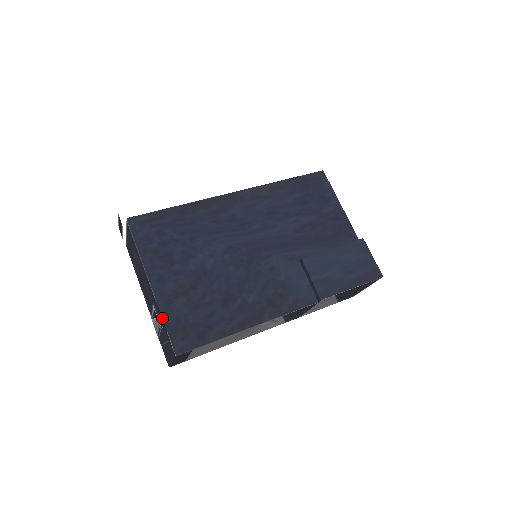
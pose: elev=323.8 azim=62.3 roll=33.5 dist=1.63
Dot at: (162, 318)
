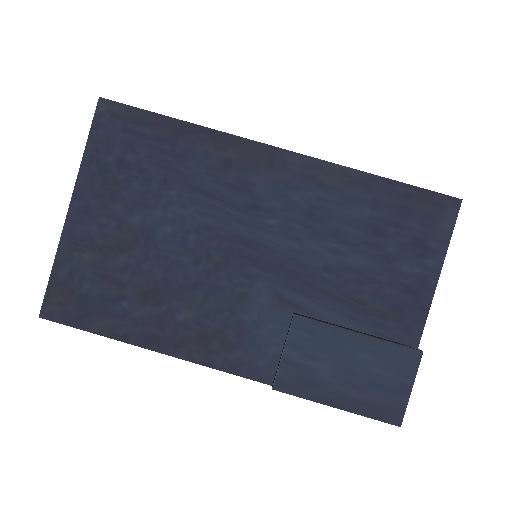
Dot at: (54, 261)
